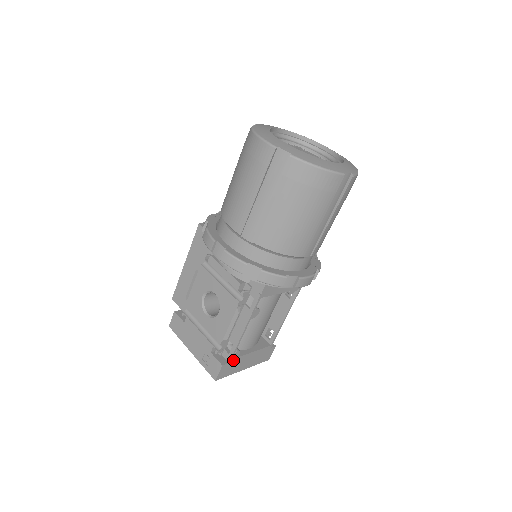
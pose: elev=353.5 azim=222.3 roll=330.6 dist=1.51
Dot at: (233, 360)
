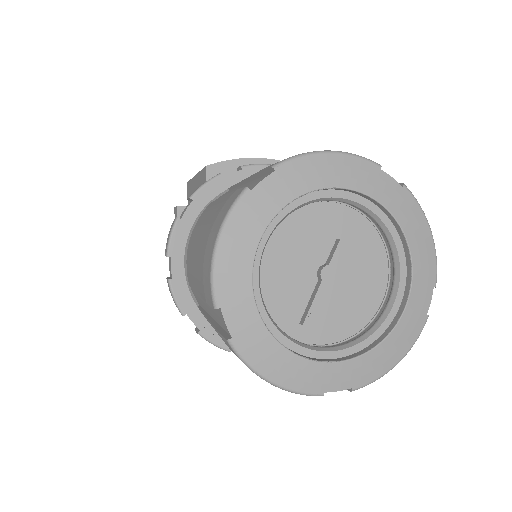
Dot at: occluded
